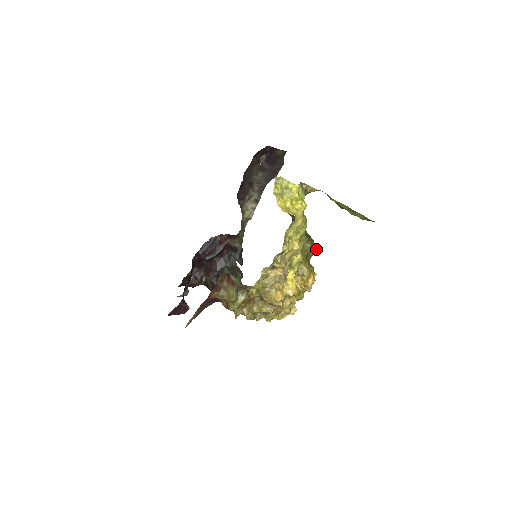
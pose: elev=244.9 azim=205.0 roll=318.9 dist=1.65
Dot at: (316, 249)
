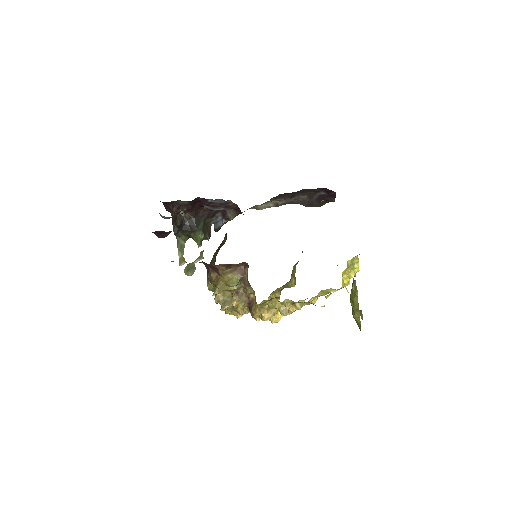
Dot at: occluded
